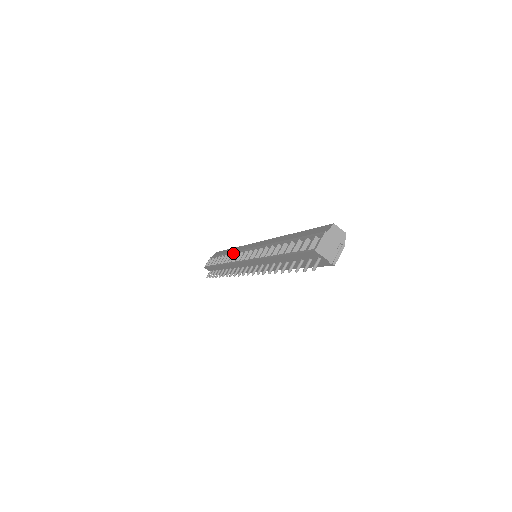
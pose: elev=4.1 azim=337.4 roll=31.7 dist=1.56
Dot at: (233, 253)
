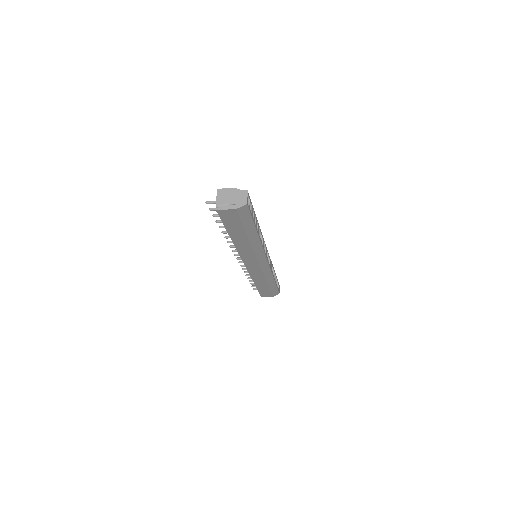
Dot at: occluded
